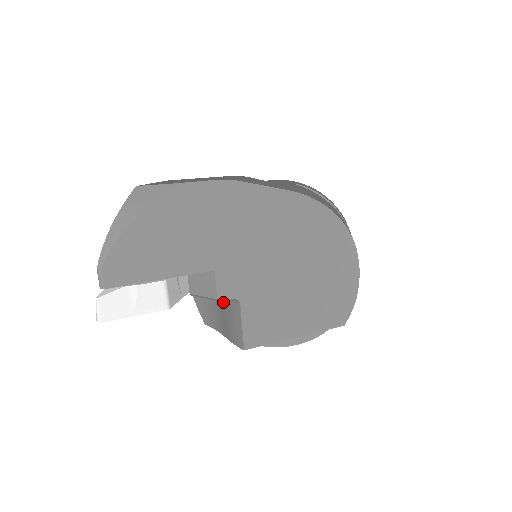
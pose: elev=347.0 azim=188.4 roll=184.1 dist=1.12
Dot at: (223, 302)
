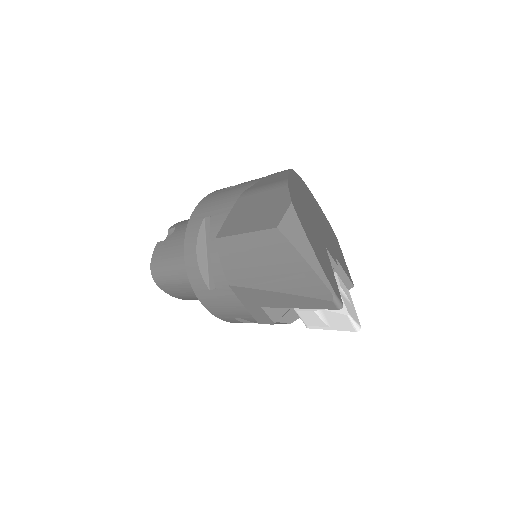
Dot at: occluded
